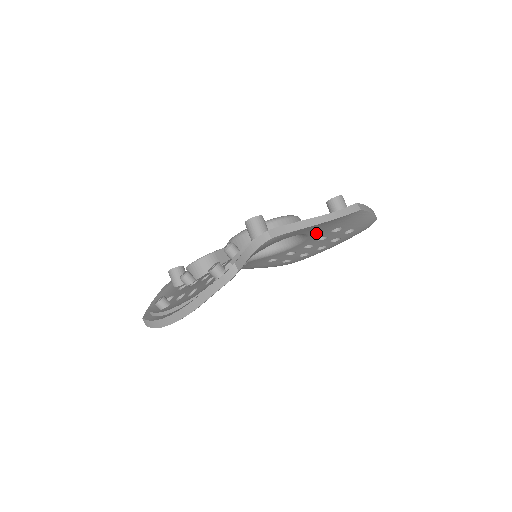
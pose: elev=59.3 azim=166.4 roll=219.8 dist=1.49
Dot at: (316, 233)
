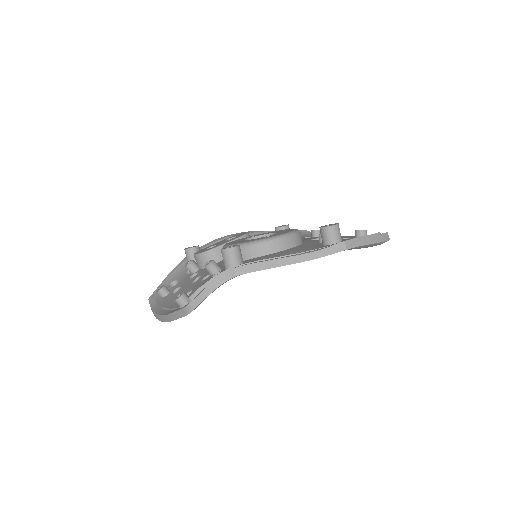
Dot at: occluded
